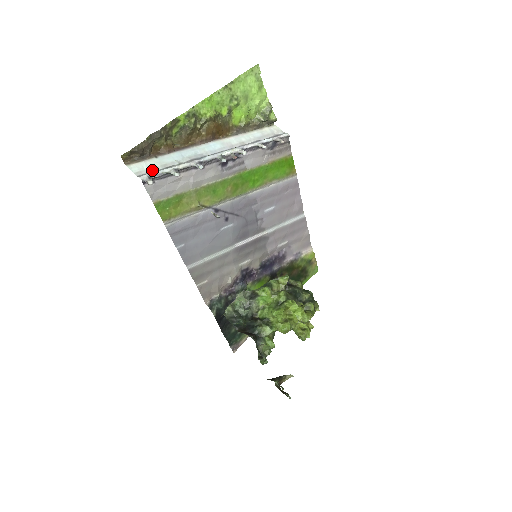
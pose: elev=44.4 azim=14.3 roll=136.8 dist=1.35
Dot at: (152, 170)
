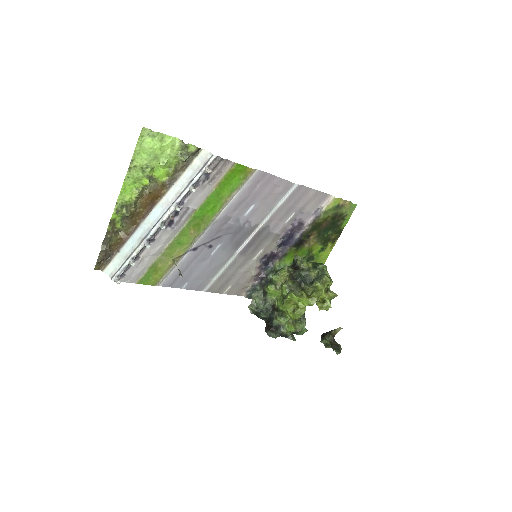
Dot at: (119, 266)
